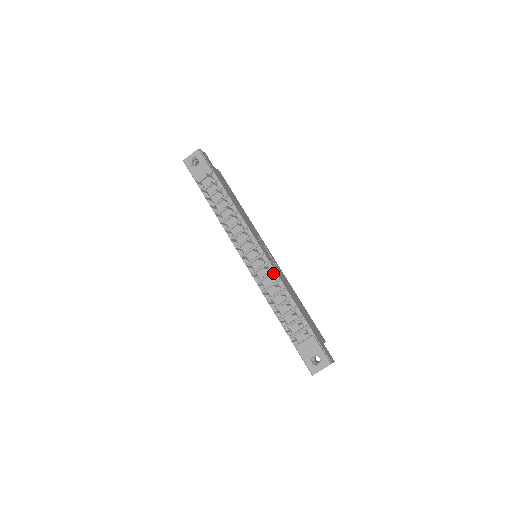
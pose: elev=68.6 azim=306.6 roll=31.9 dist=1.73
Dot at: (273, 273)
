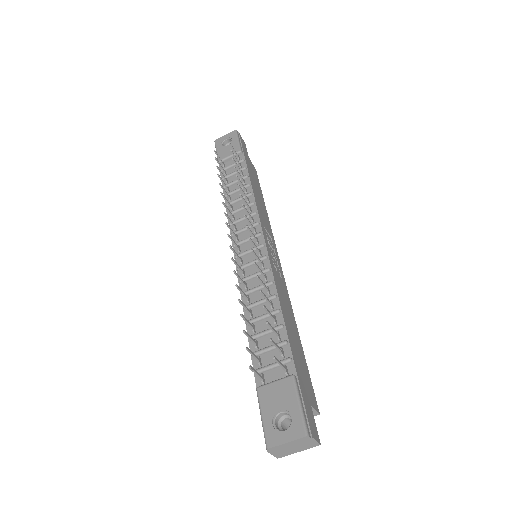
Dot at: (267, 272)
